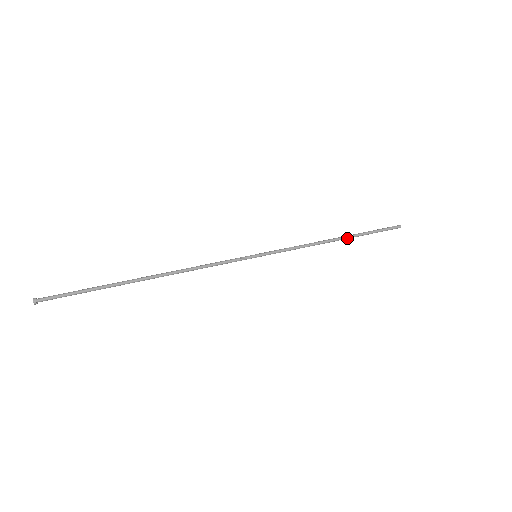
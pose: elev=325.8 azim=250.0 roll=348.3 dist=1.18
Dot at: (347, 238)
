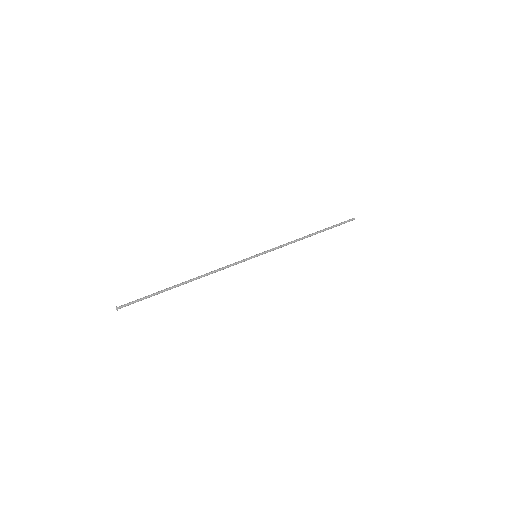
Dot at: occluded
